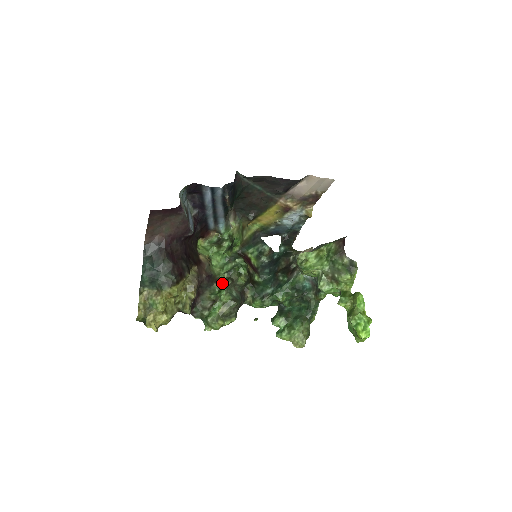
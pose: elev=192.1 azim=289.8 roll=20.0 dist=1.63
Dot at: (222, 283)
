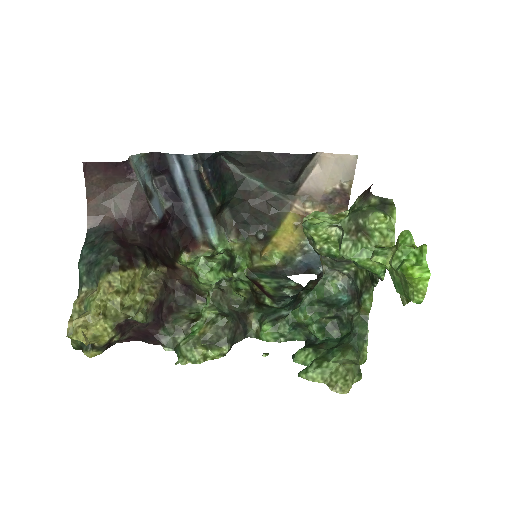
Dot at: (207, 296)
